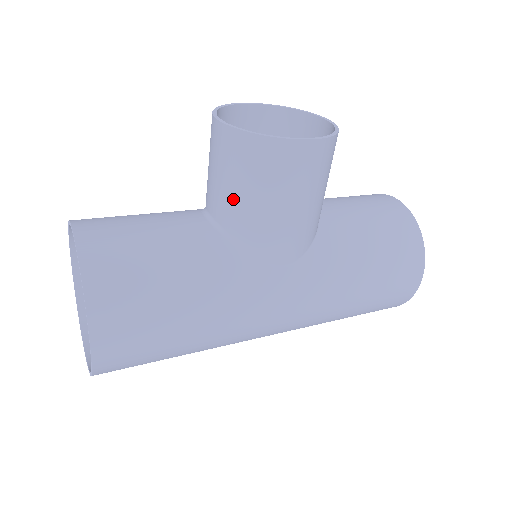
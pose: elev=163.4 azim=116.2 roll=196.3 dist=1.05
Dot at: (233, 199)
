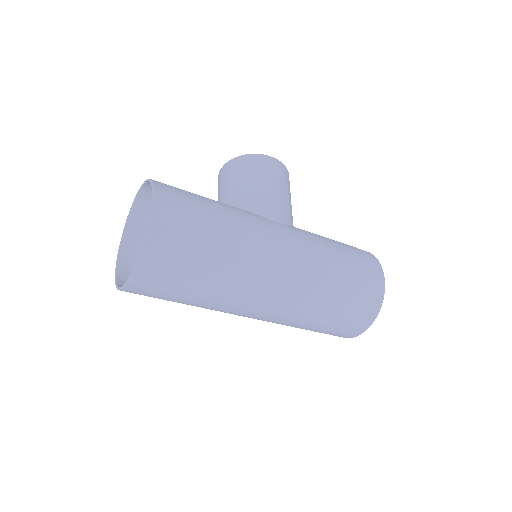
Dot at: (236, 188)
